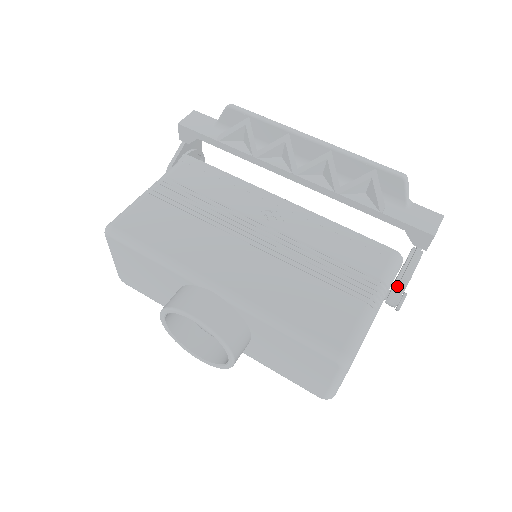
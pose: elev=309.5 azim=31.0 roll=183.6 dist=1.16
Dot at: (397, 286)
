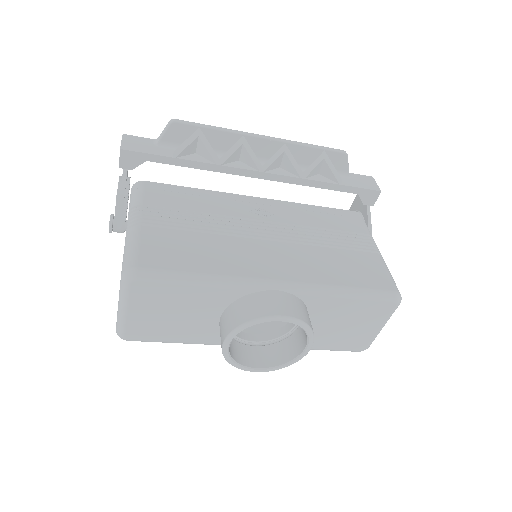
Dot at: occluded
